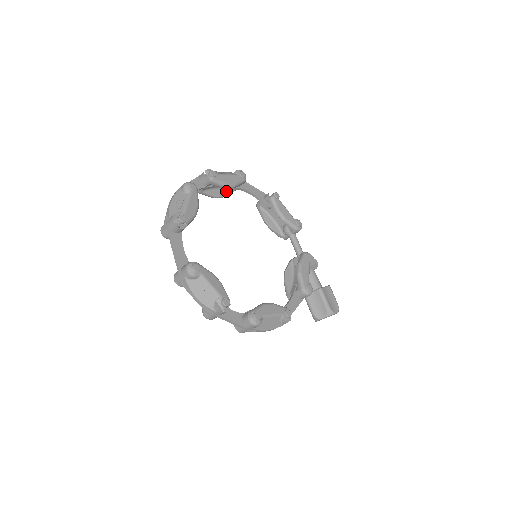
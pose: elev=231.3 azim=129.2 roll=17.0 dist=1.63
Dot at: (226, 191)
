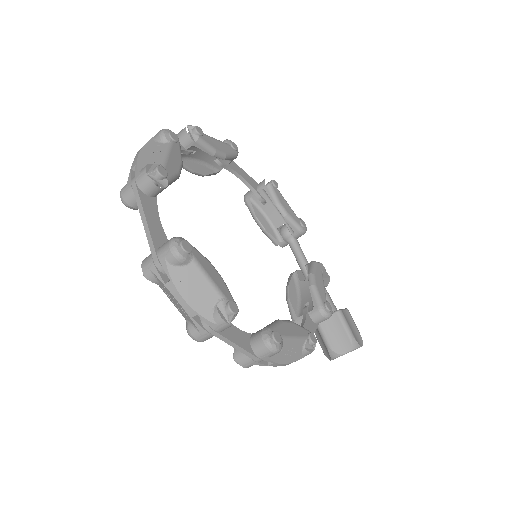
Dot at: (209, 168)
